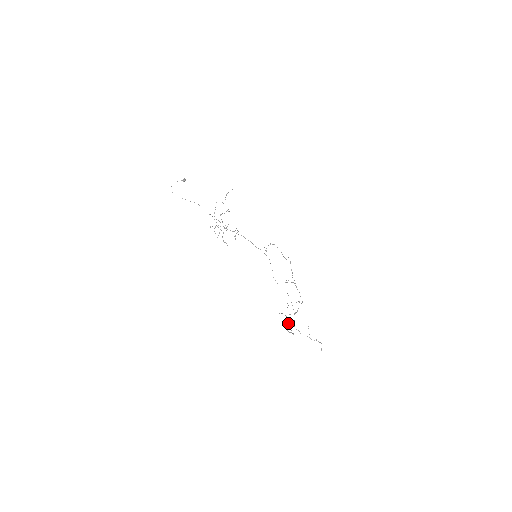
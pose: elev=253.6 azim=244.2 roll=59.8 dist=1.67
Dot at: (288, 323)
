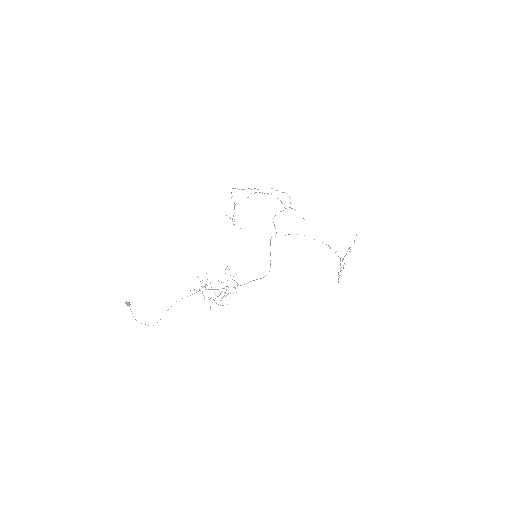
Dot at: occluded
